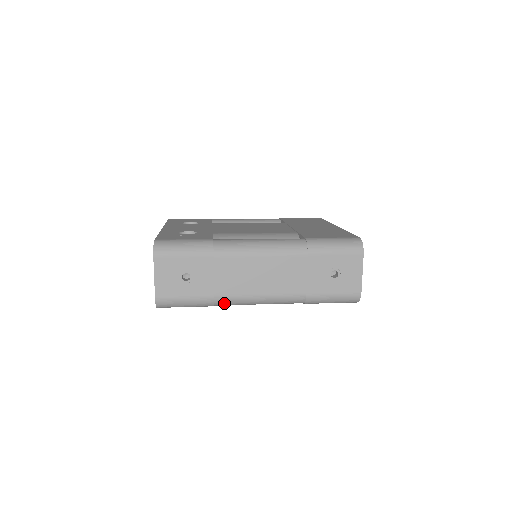
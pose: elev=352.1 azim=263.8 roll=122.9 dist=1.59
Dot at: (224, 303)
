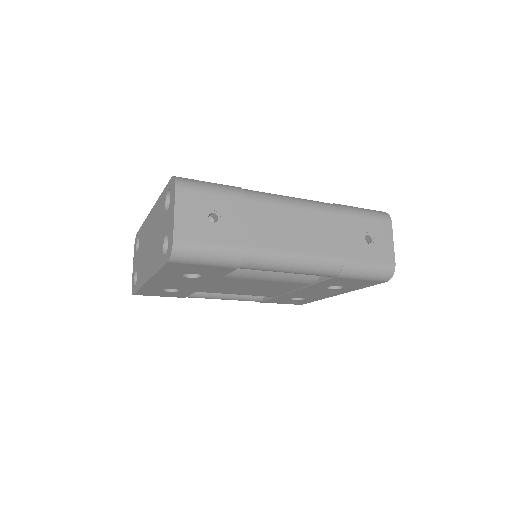
Dot at: (254, 260)
